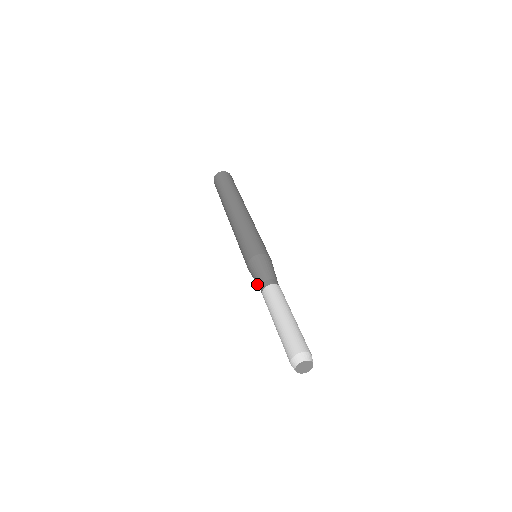
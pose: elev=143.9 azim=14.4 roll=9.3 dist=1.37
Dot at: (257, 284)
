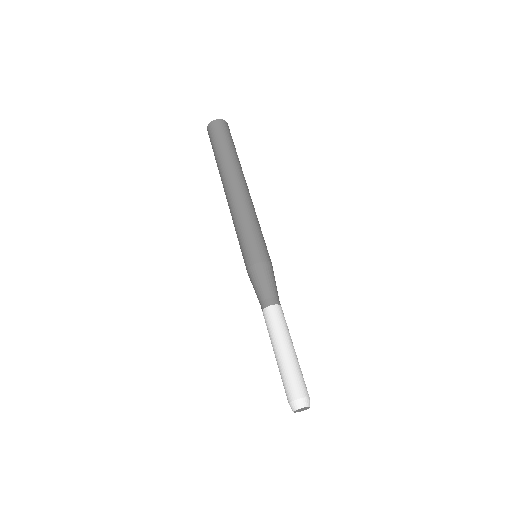
Dot at: occluded
